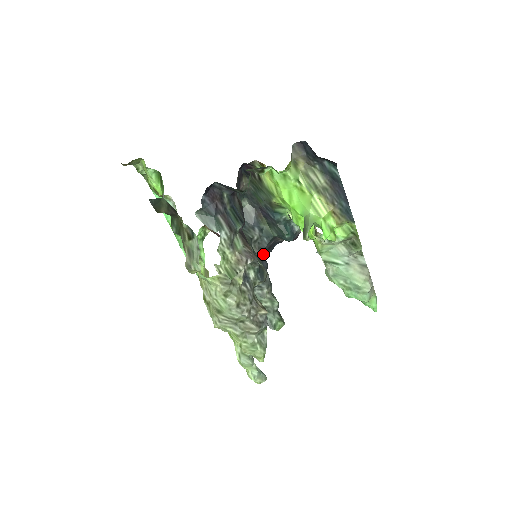
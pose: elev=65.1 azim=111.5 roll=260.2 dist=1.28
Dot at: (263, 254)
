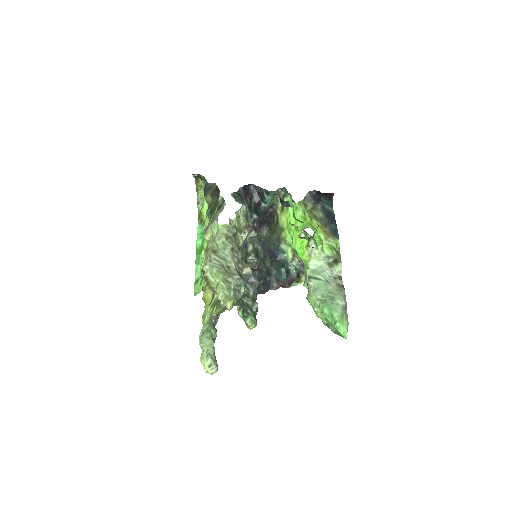
Dot at: (259, 276)
